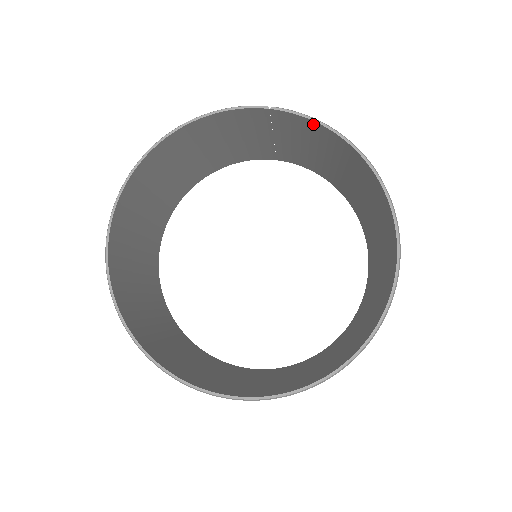
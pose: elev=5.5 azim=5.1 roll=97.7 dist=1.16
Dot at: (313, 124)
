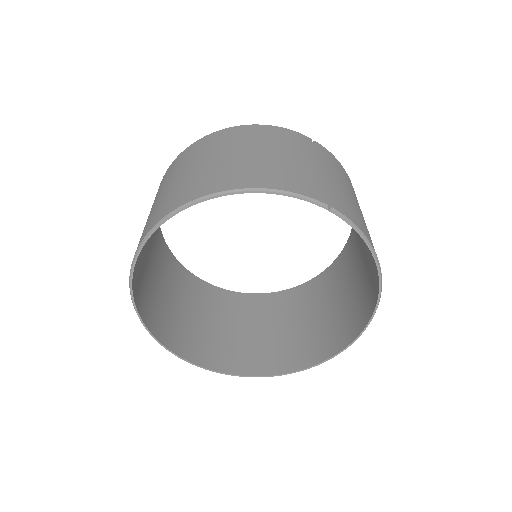
Dot at: occluded
